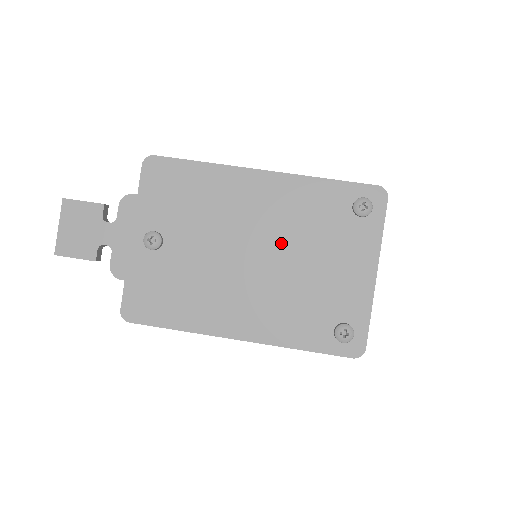
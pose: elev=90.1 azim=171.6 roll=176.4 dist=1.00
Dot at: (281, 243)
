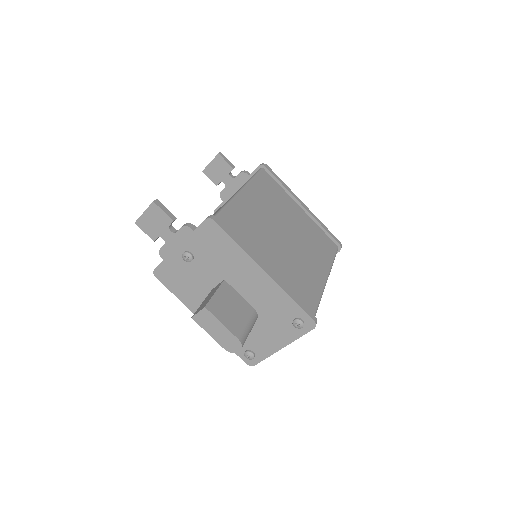
Dot at: (231, 336)
